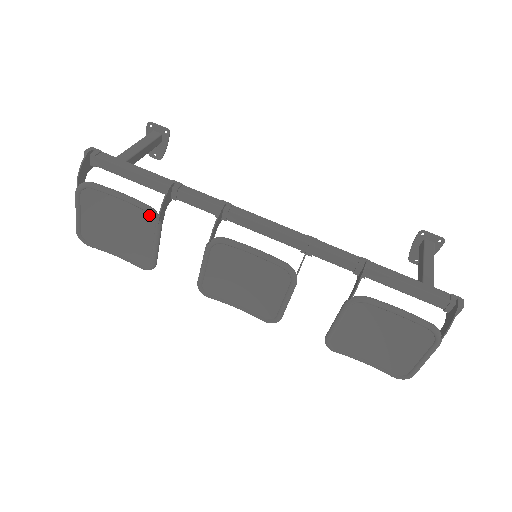
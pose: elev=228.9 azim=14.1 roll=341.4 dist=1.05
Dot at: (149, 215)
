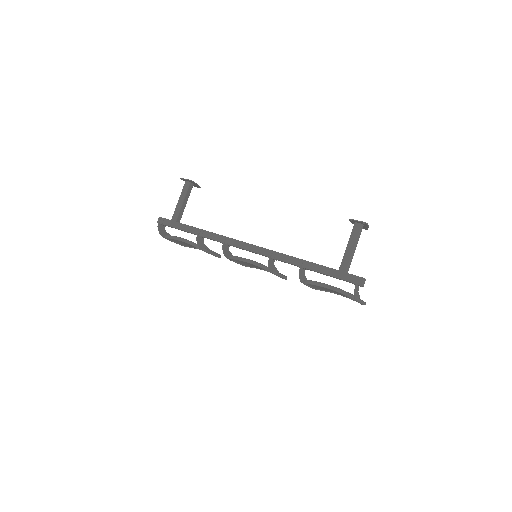
Dot at: (198, 248)
